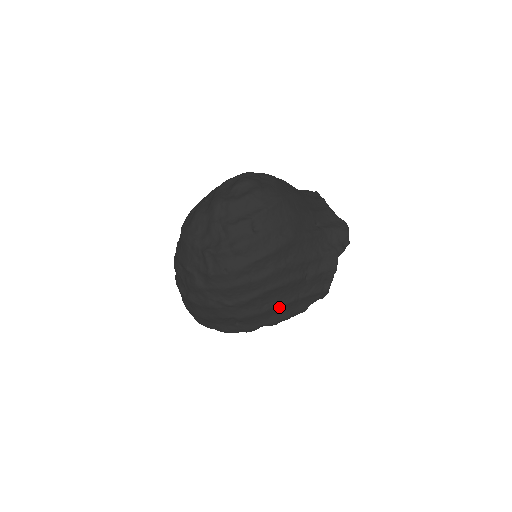
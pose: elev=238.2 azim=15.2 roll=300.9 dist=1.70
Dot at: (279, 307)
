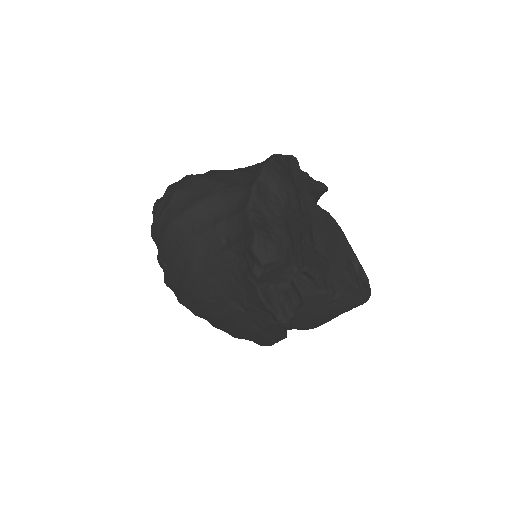
Dot at: (248, 334)
